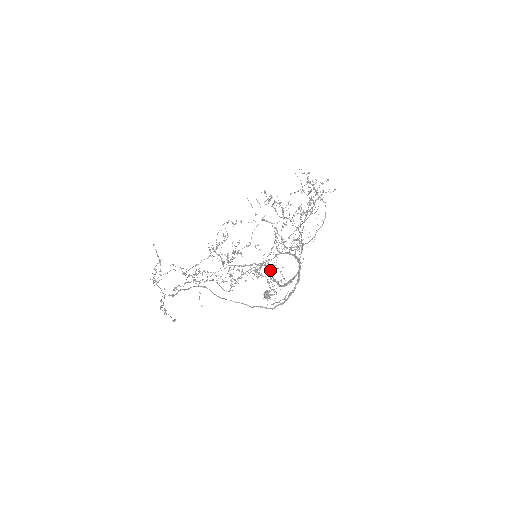
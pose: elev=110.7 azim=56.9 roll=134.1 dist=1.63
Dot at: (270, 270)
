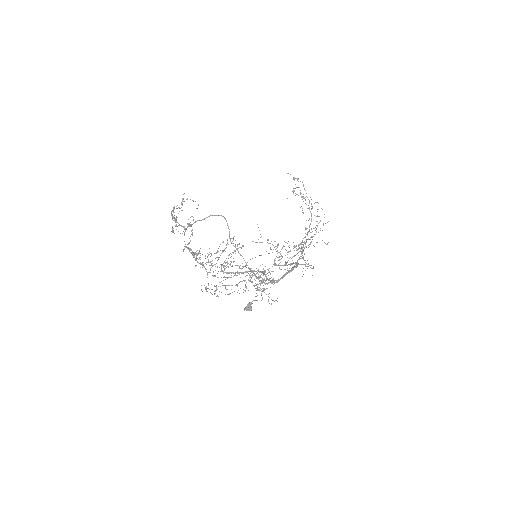
Dot at: (264, 272)
